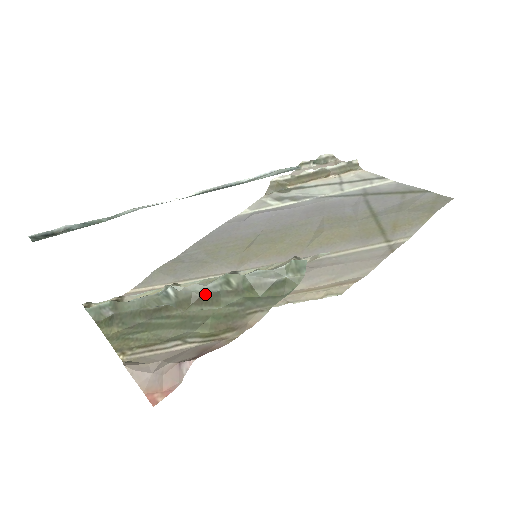
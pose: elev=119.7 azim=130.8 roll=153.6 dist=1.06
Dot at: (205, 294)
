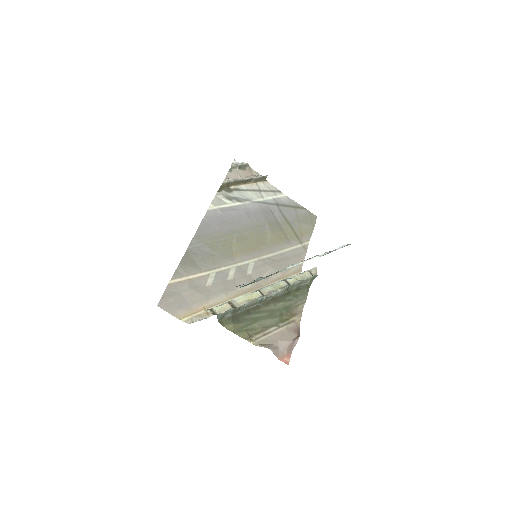
Dot at: (276, 296)
